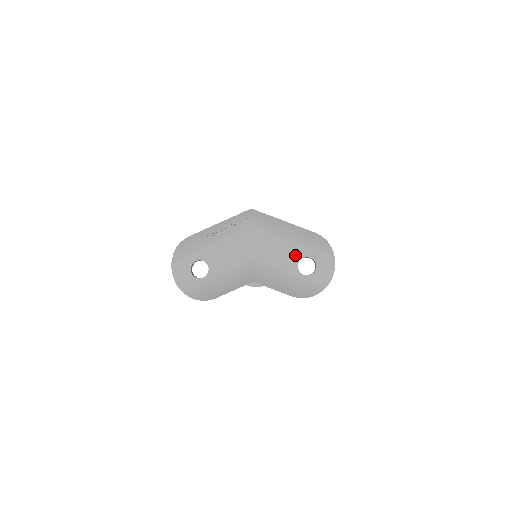
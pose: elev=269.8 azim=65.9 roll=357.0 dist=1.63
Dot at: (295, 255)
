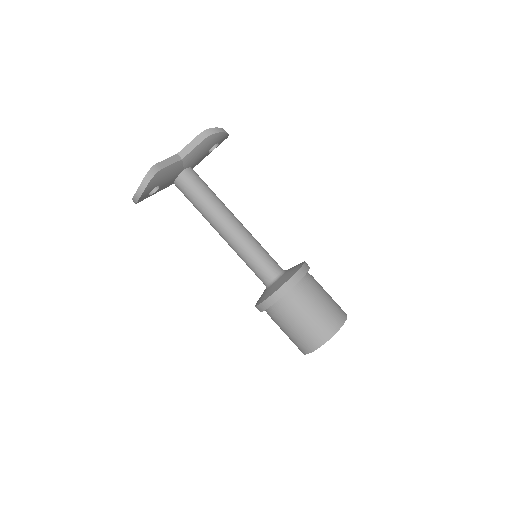
Dot at: occluded
